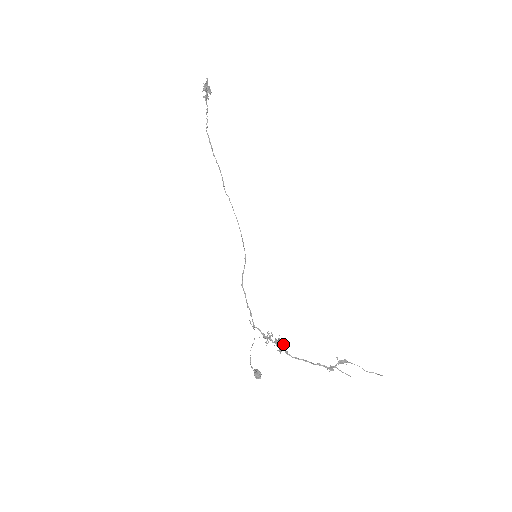
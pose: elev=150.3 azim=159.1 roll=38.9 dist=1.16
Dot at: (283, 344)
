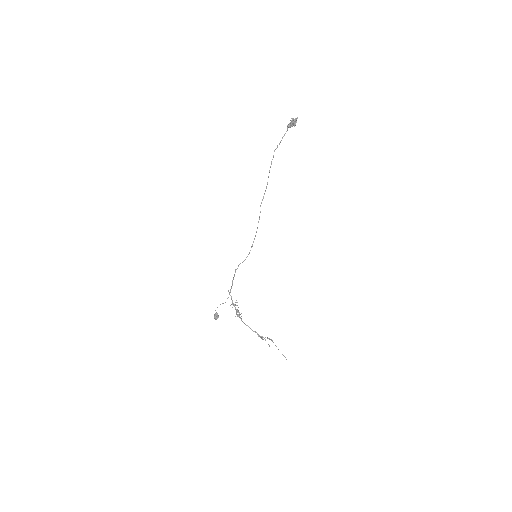
Dot at: occluded
